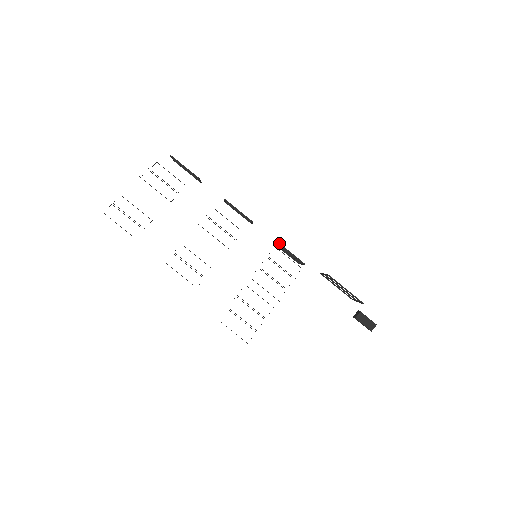
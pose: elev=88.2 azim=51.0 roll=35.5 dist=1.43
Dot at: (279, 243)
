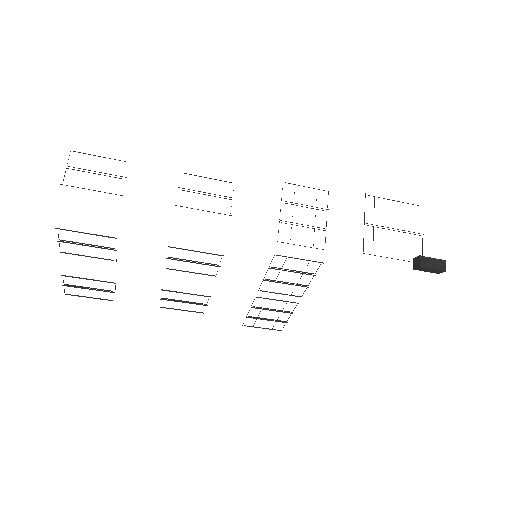
Dot at: occluded
